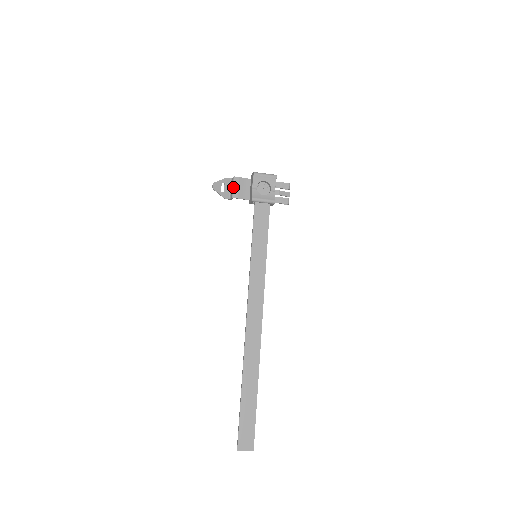
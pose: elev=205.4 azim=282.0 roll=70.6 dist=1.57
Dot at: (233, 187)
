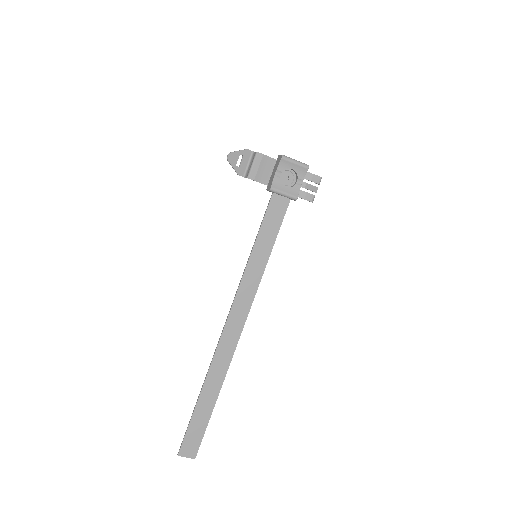
Dot at: (252, 165)
